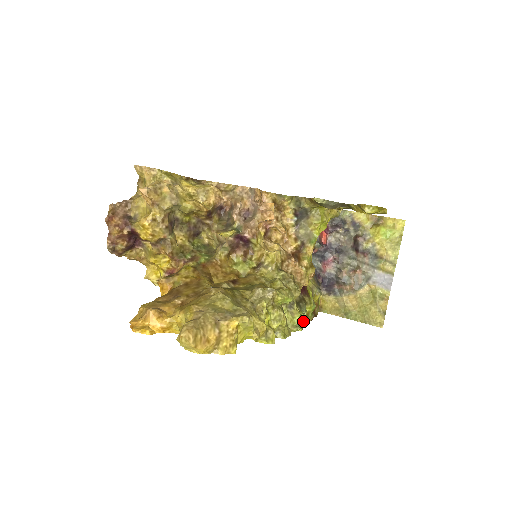
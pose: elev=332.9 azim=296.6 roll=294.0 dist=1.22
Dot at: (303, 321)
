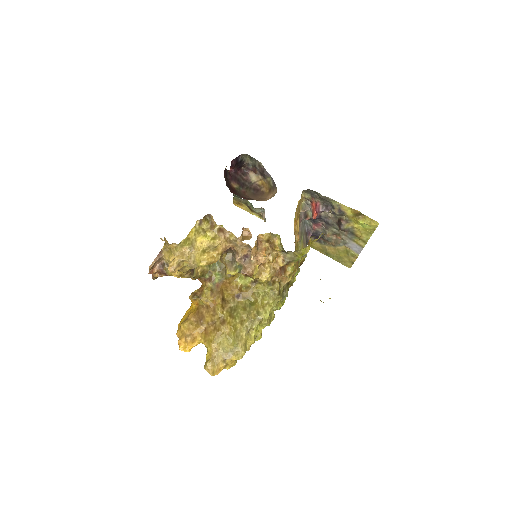
Dot at: occluded
